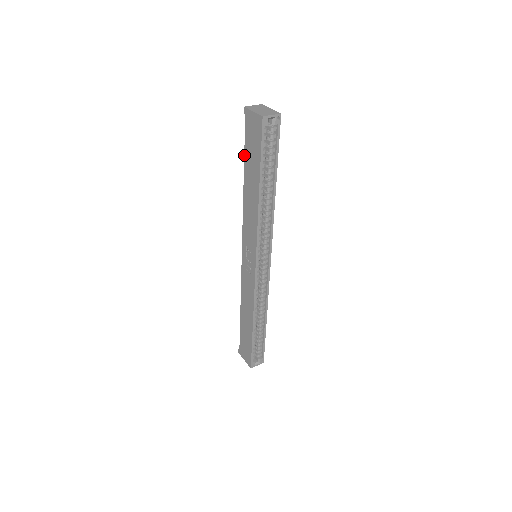
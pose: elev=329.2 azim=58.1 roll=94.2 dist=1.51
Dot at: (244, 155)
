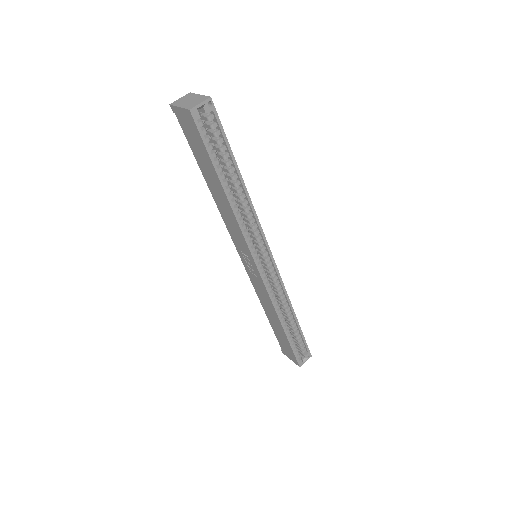
Dot at: occluded
